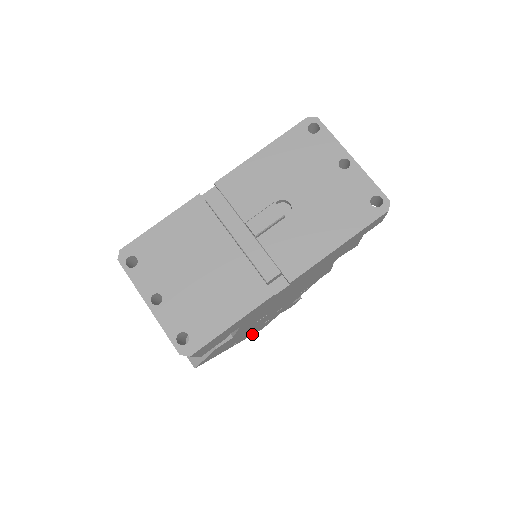
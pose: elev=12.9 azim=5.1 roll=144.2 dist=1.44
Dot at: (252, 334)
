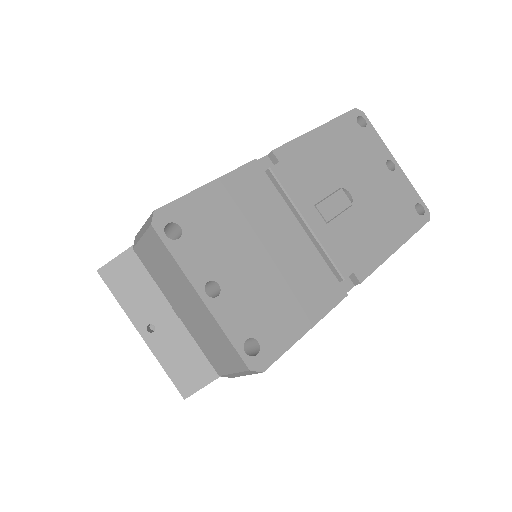
Dot at: occluded
